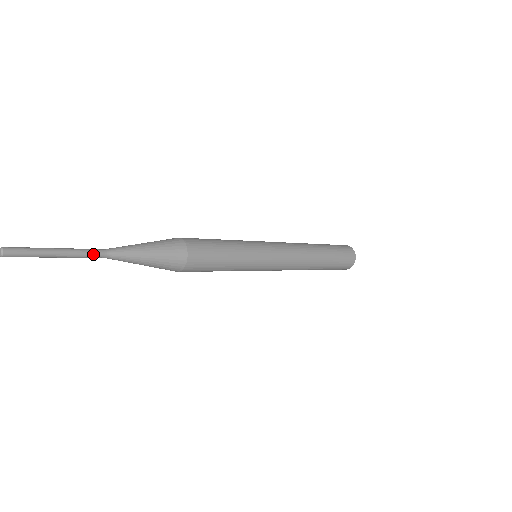
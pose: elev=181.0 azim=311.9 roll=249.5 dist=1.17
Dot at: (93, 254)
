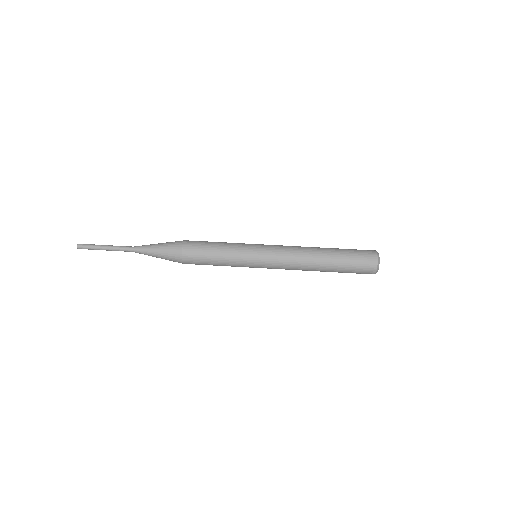
Dot at: (125, 251)
